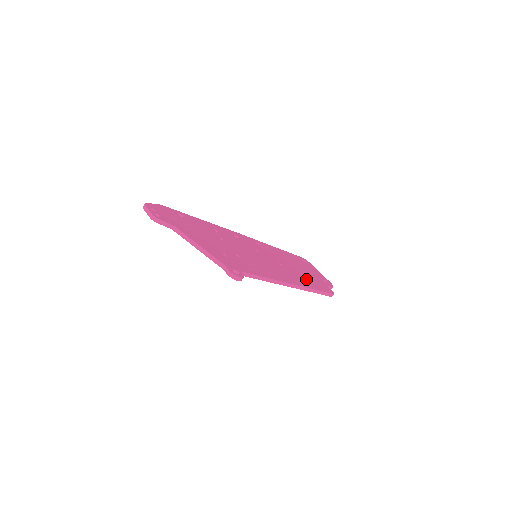
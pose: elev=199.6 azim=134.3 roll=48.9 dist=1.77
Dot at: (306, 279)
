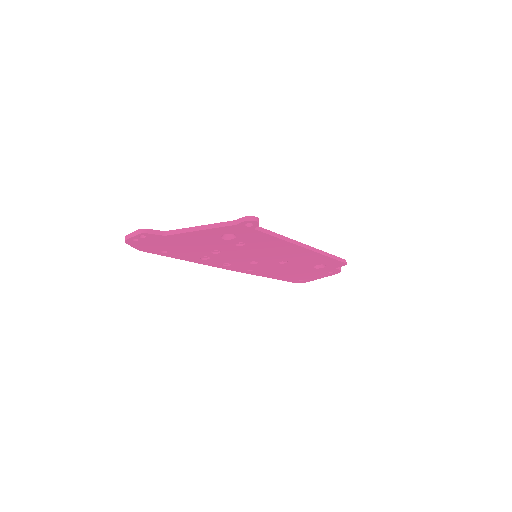
Dot at: occluded
